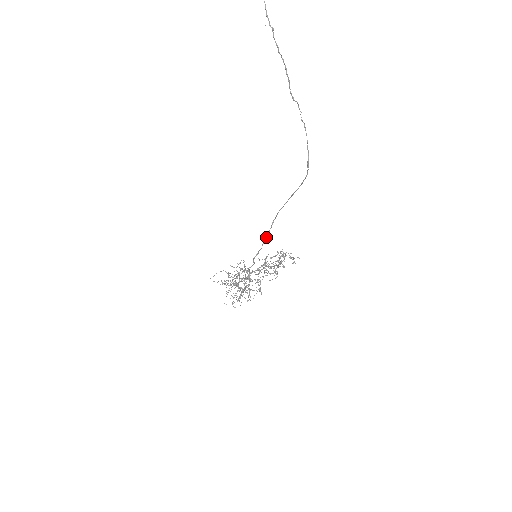
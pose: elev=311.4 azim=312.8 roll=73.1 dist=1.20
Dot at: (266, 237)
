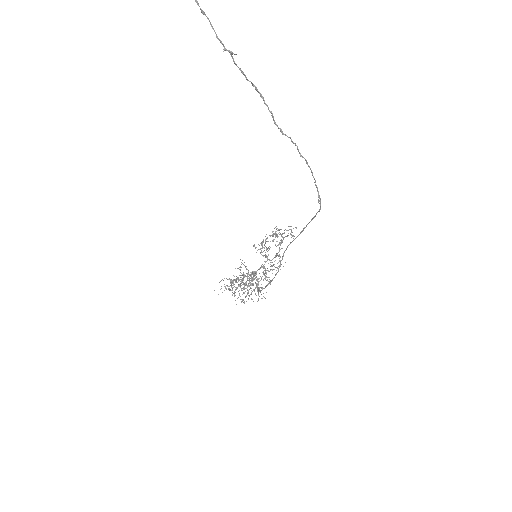
Dot at: (278, 268)
